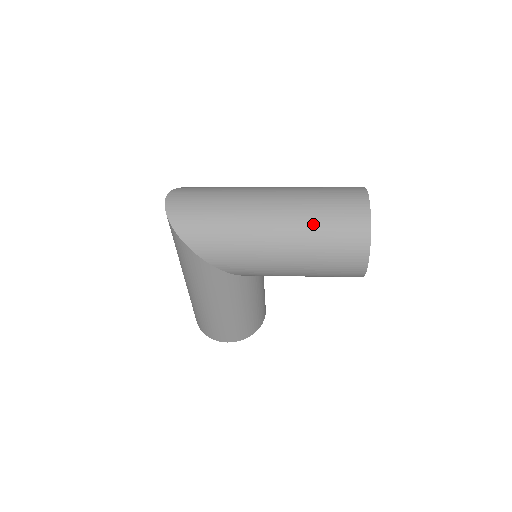
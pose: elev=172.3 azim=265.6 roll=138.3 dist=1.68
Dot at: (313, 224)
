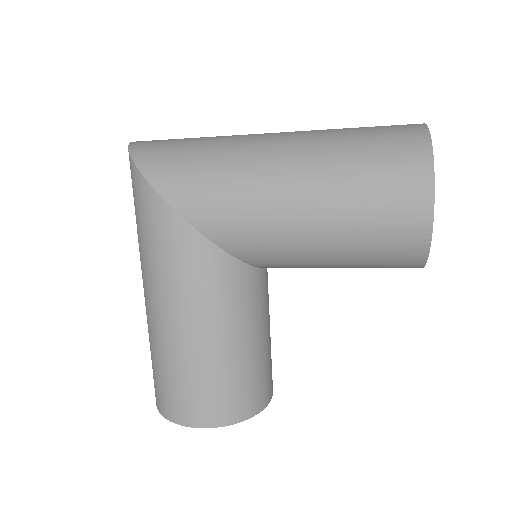
Dot at: (336, 140)
